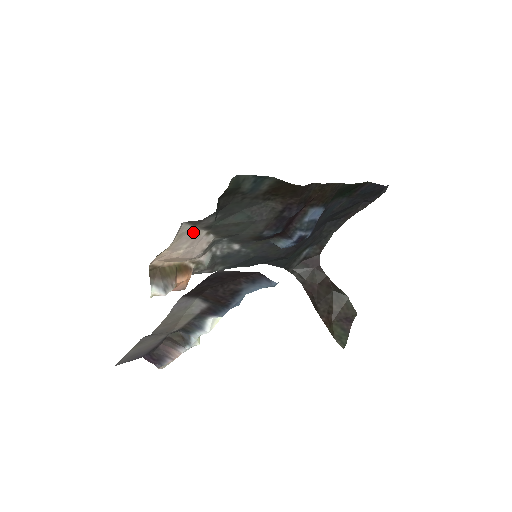
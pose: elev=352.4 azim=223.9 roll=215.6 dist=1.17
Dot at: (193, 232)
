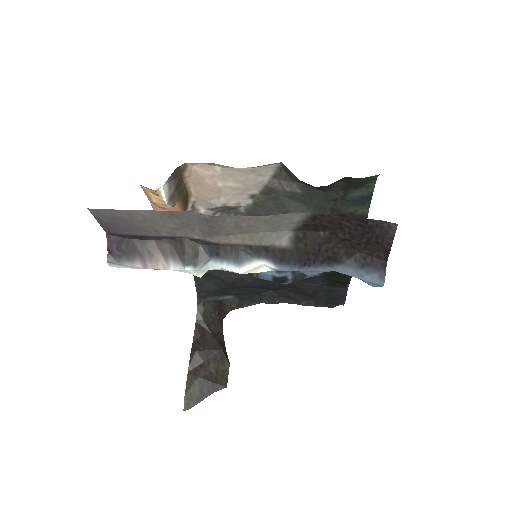
Dot at: (258, 181)
